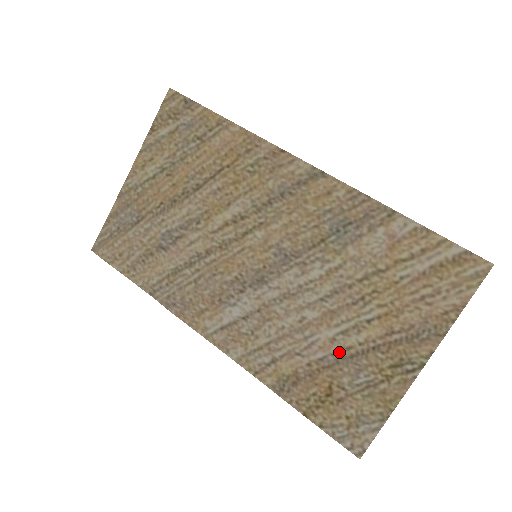
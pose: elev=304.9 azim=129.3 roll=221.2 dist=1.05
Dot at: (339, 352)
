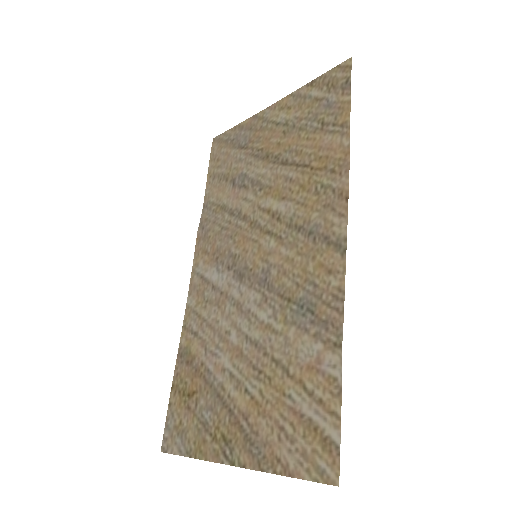
Dot at: (218, 382)
